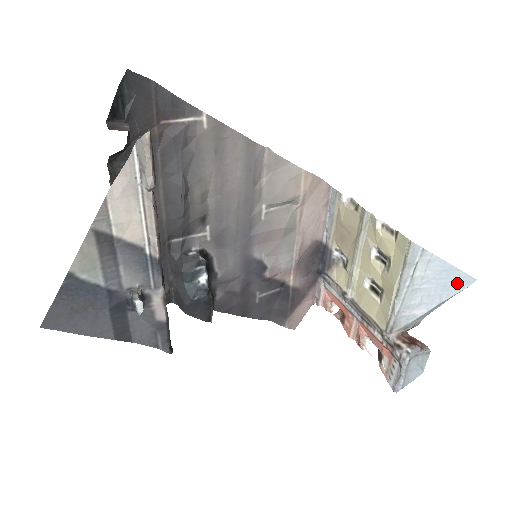
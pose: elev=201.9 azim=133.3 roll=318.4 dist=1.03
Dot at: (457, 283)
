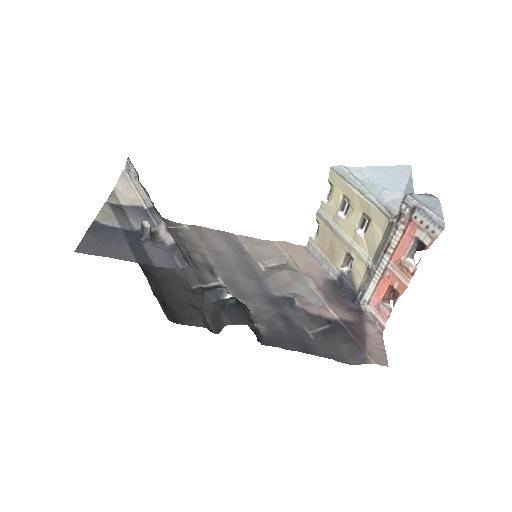
Dot at: (400, 172)
